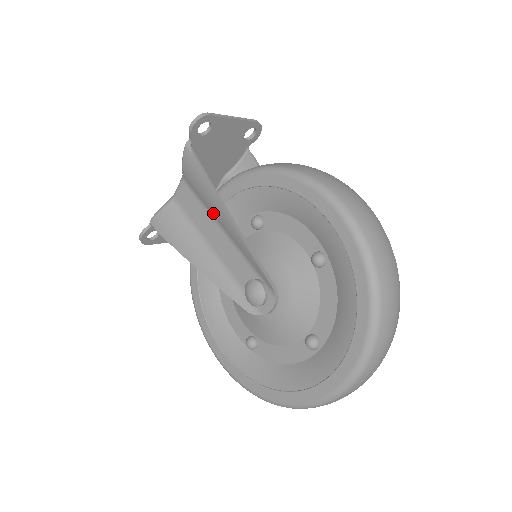
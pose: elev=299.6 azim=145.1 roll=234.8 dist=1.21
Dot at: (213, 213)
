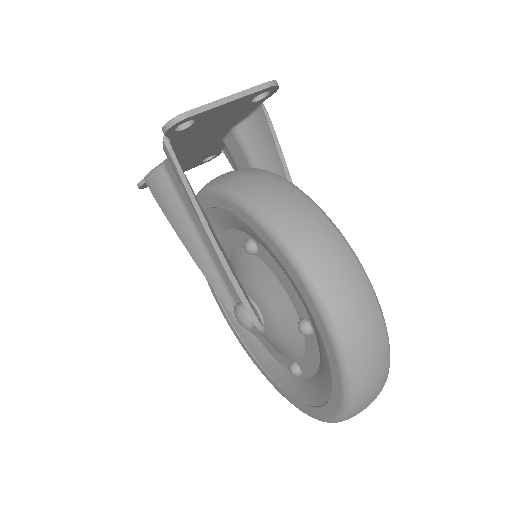
Dot at: occluded
